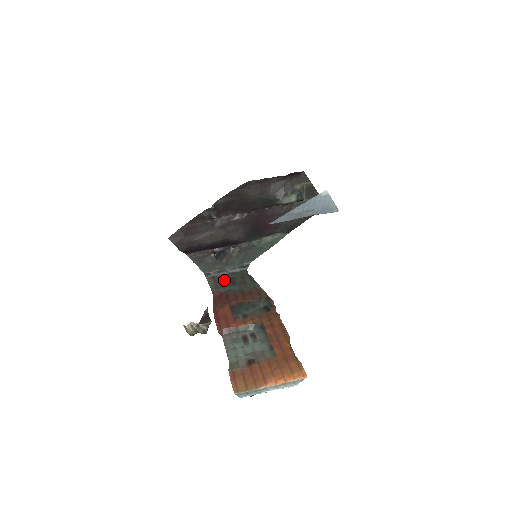
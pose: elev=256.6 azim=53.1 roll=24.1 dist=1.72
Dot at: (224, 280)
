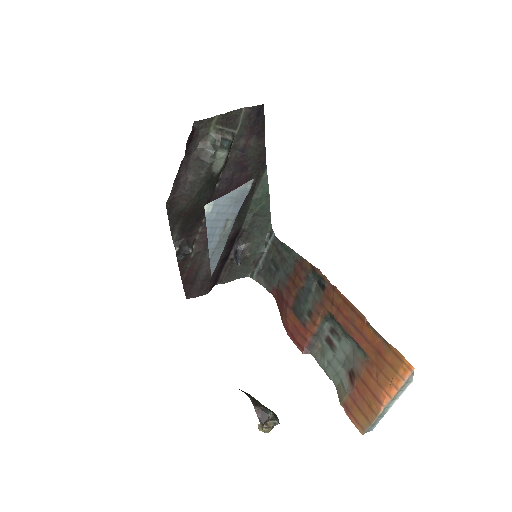
Dot at: (268, 270)
